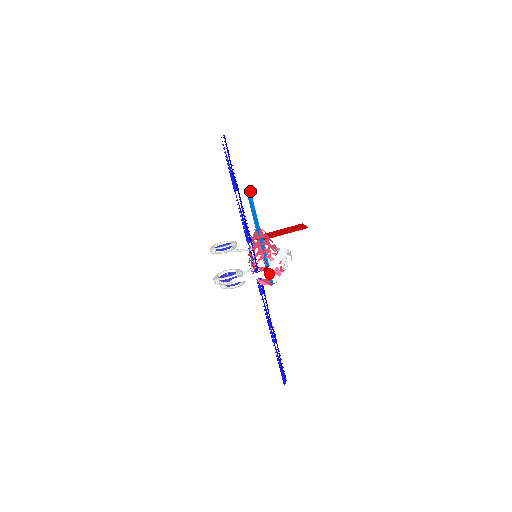
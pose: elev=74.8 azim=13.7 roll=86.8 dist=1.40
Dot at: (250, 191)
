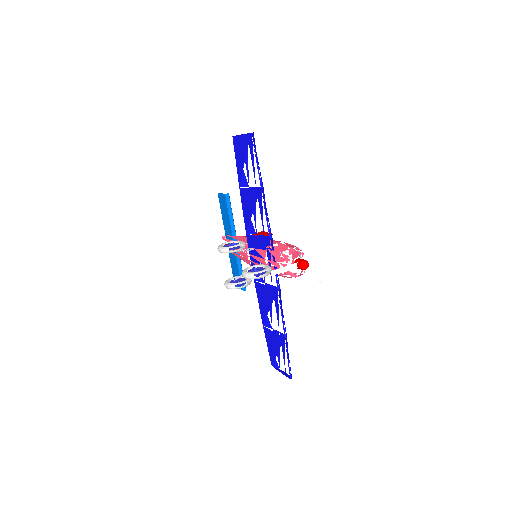
Dot at: (229, 196)
